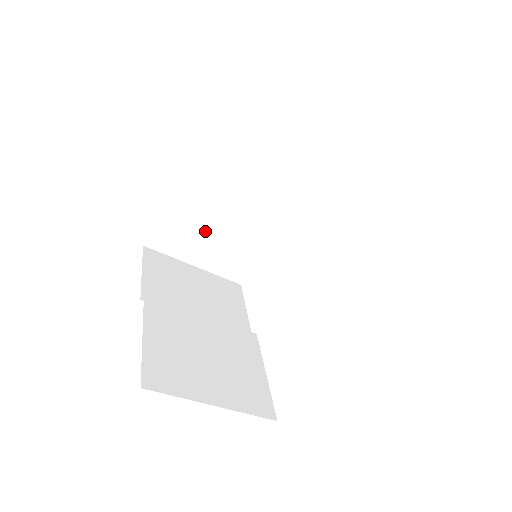
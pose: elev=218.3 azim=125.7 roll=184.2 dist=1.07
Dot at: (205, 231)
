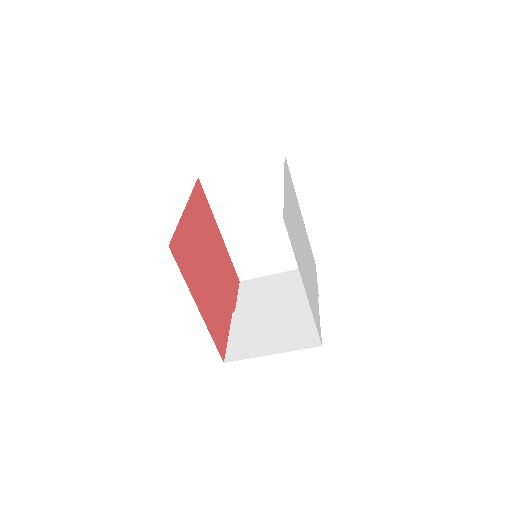
Dot at: (260, 251)
